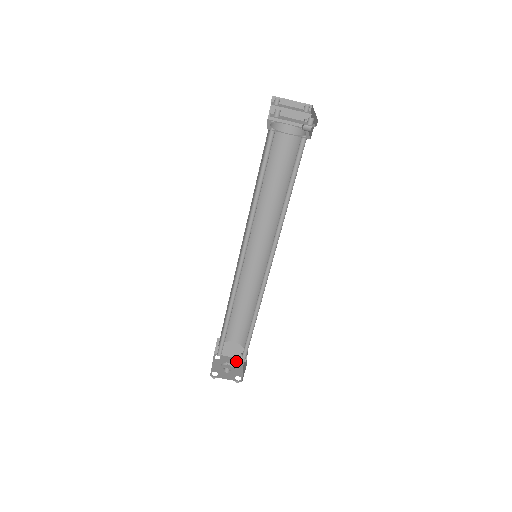
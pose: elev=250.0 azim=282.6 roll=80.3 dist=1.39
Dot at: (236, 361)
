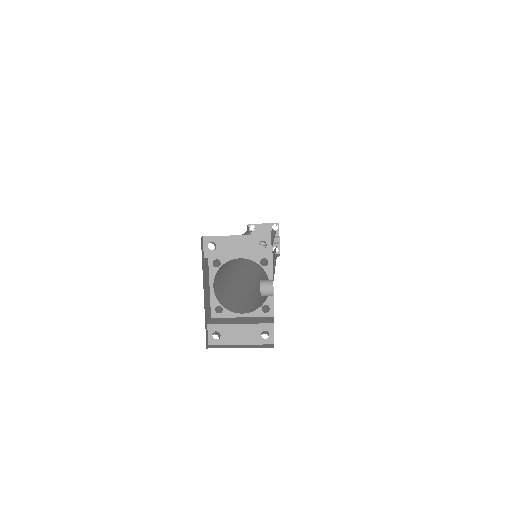
Dot at: (271, 228)
